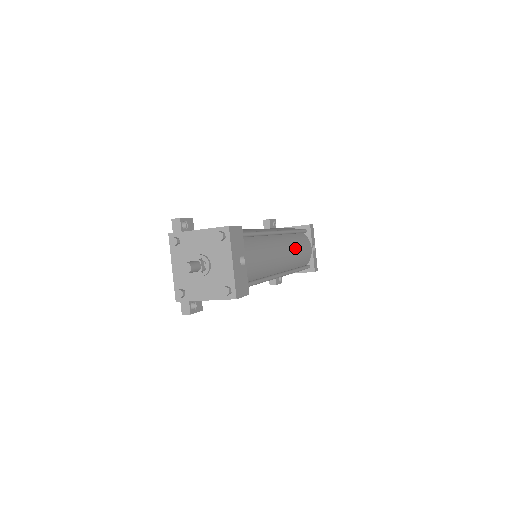
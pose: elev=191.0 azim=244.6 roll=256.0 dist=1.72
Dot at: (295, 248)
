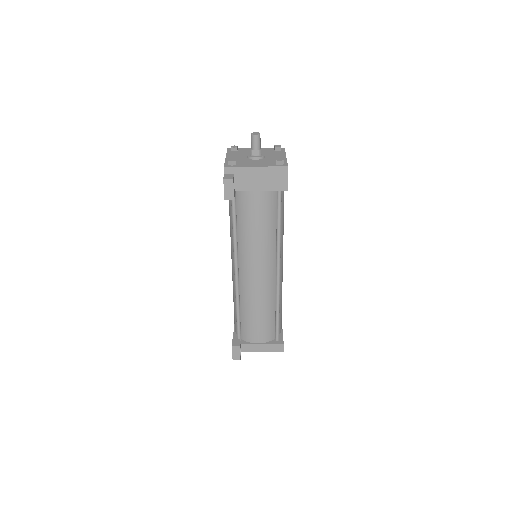
Dot at: occluded
